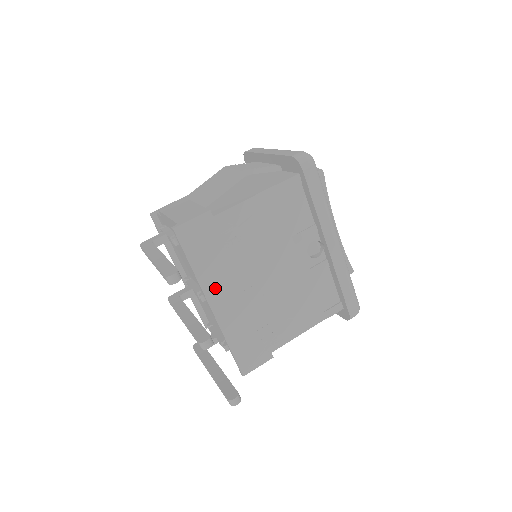
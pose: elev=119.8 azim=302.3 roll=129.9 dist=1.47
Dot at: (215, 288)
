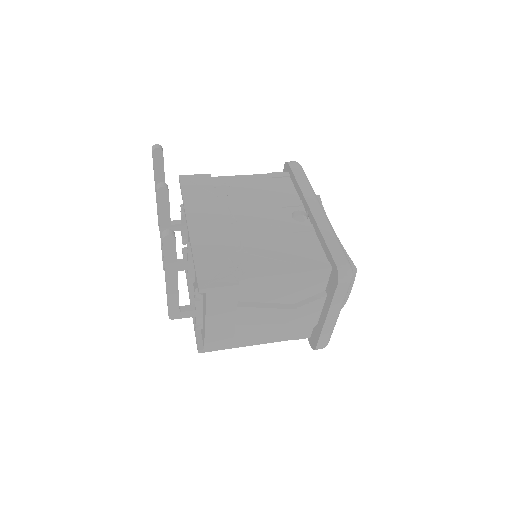
Dot at: (197, 214)
